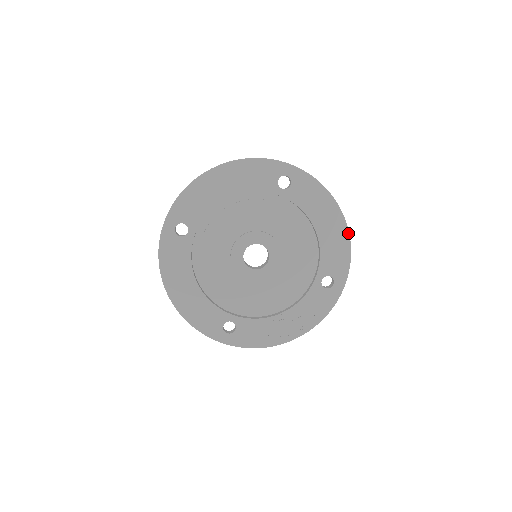
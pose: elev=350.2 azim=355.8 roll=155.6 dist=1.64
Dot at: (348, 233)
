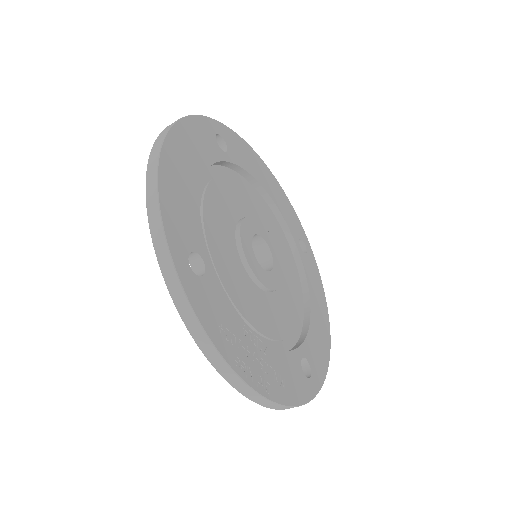
Dot at: (330, 346)
